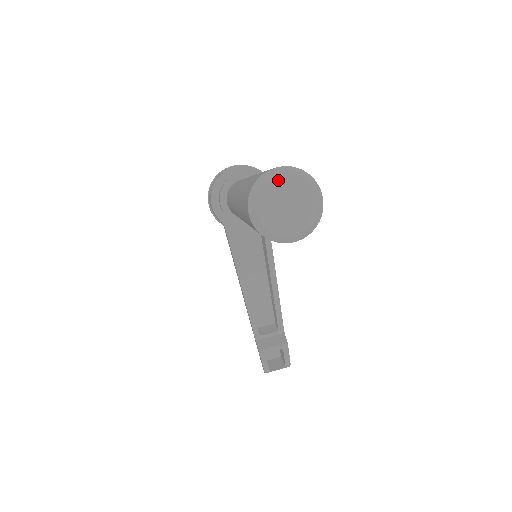
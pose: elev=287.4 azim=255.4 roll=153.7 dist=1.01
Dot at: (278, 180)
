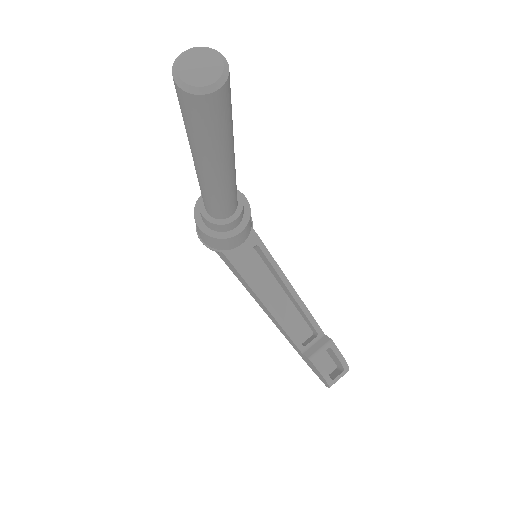
Dot at: (186, 55)
